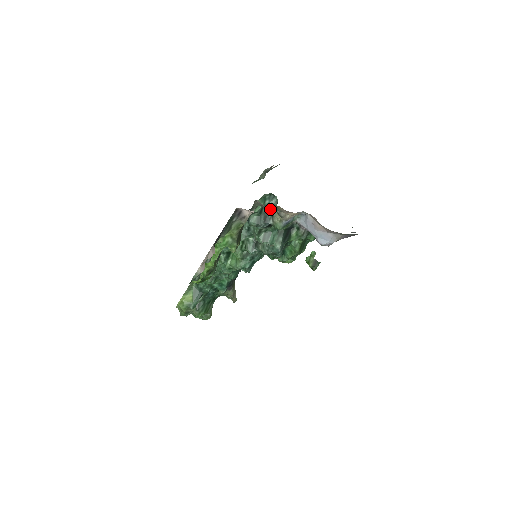
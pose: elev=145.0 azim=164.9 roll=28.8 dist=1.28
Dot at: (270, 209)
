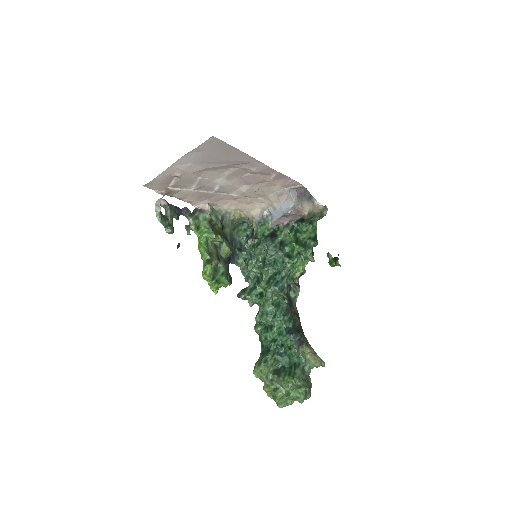
Dot at: (253, 232)
